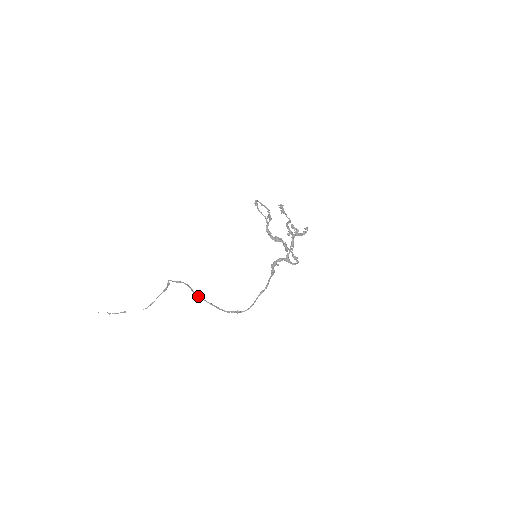
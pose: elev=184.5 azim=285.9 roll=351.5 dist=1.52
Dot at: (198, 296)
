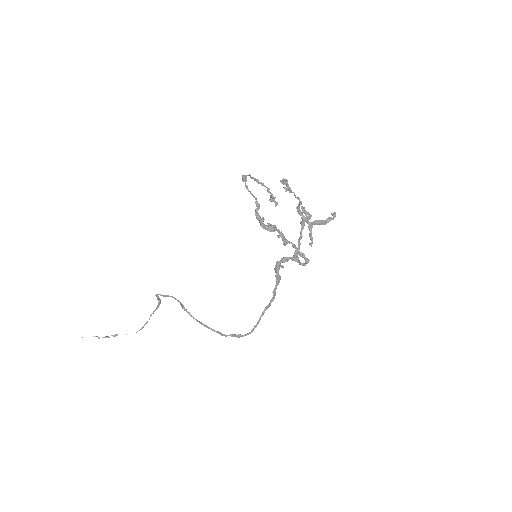
Dot at: (189, 314)
